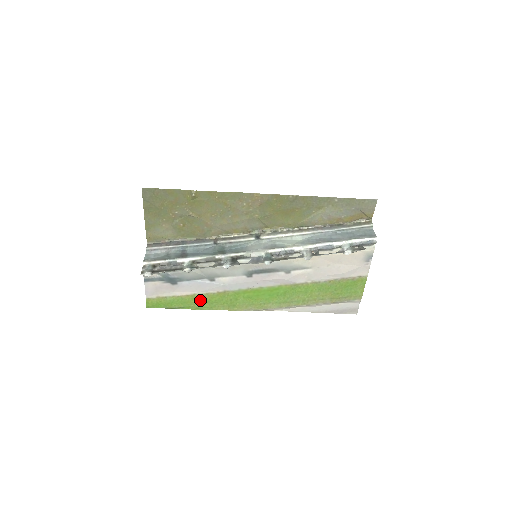
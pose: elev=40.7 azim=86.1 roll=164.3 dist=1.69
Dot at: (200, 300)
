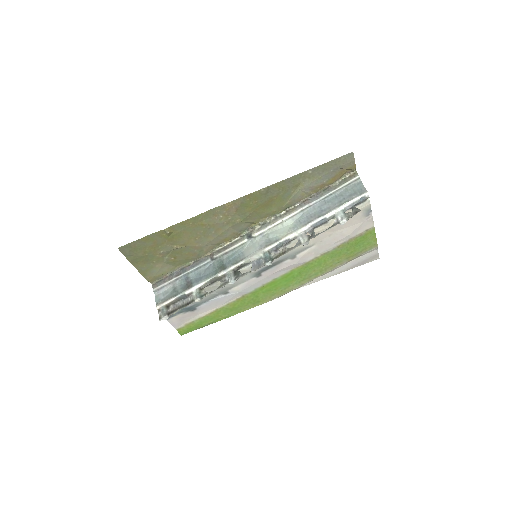
Dot at: (225, 311)
